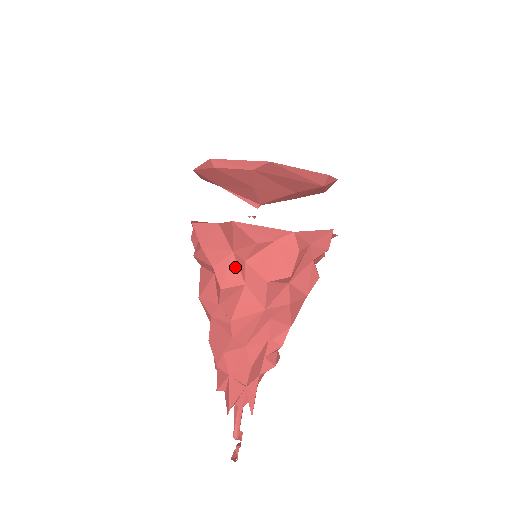
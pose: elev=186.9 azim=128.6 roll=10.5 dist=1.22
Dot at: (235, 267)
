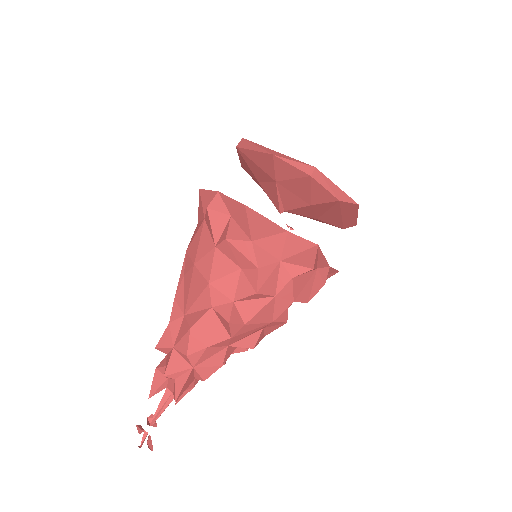
Dot at: (276, 277)
